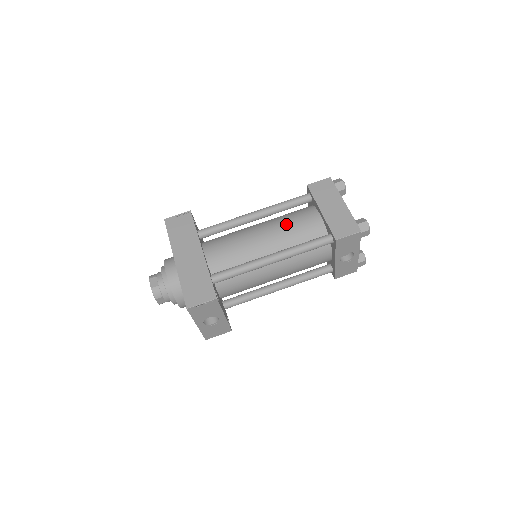
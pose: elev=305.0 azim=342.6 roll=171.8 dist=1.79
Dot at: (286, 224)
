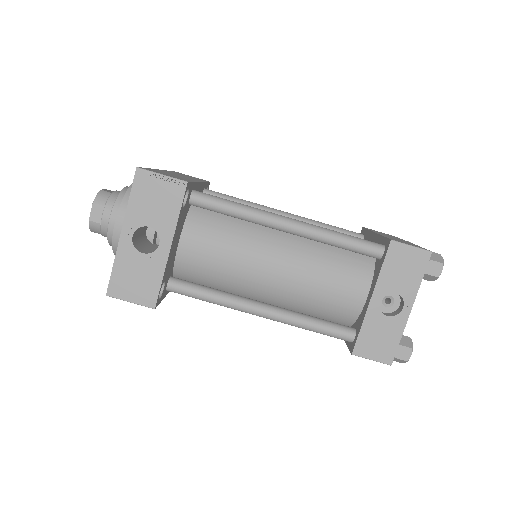
Dot at: occluded
